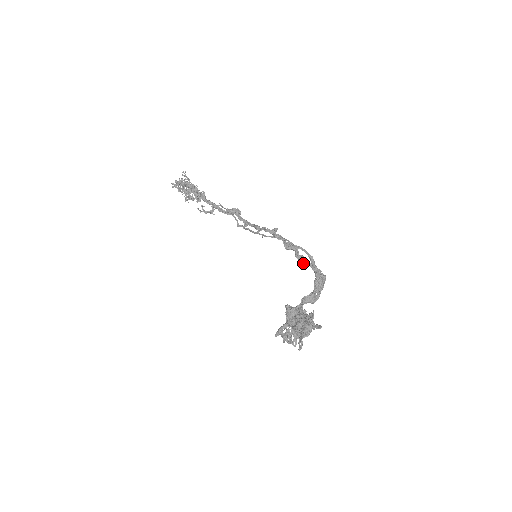
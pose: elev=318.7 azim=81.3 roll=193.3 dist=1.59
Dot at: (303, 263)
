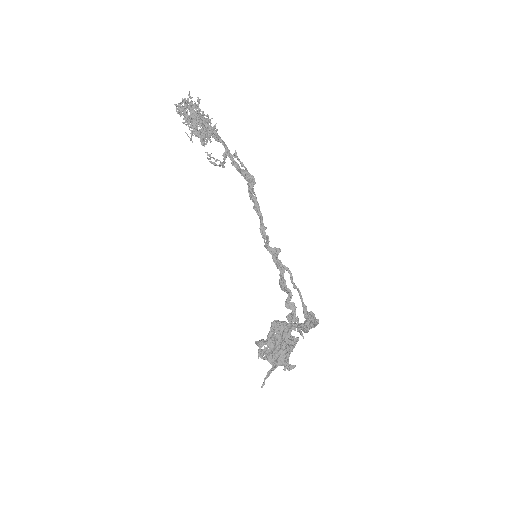
Dot at: (290, 317)
